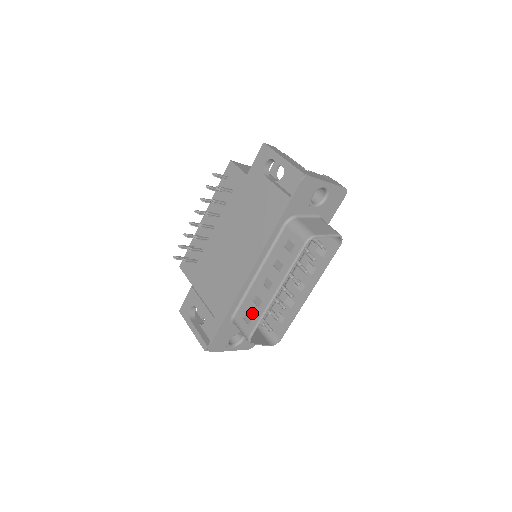
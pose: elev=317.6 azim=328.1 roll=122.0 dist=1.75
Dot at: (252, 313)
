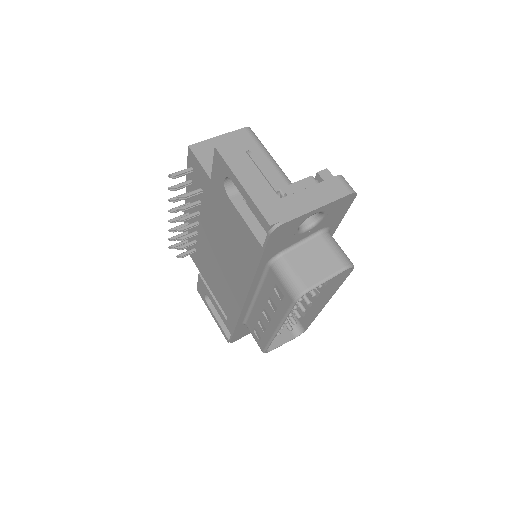
Dot at: (260, 333)
